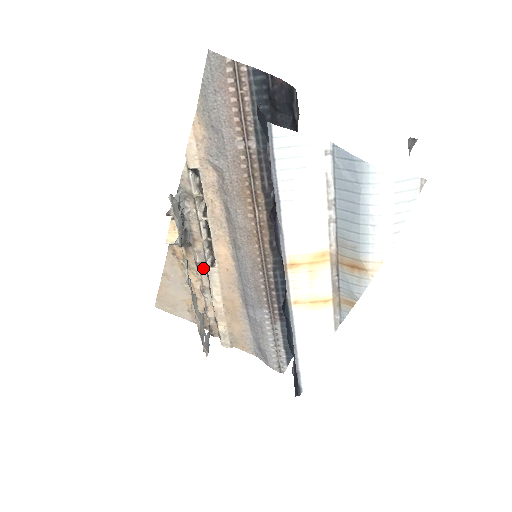
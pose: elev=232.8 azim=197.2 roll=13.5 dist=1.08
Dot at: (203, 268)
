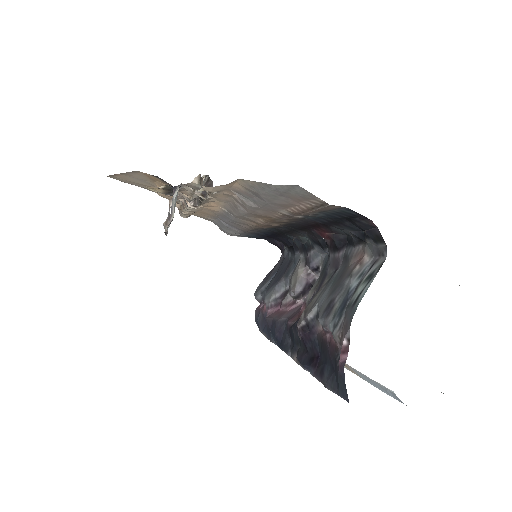
Dot at: (181, 197)
